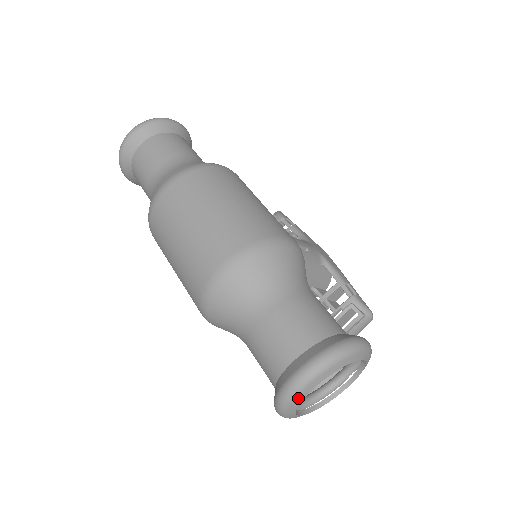
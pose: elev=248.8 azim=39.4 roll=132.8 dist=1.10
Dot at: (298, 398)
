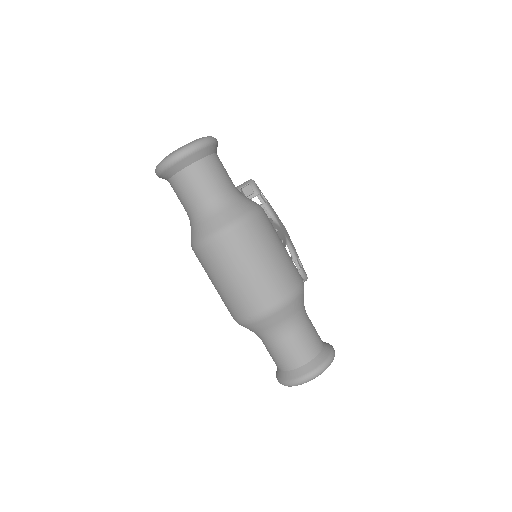
Dot at: occluded
